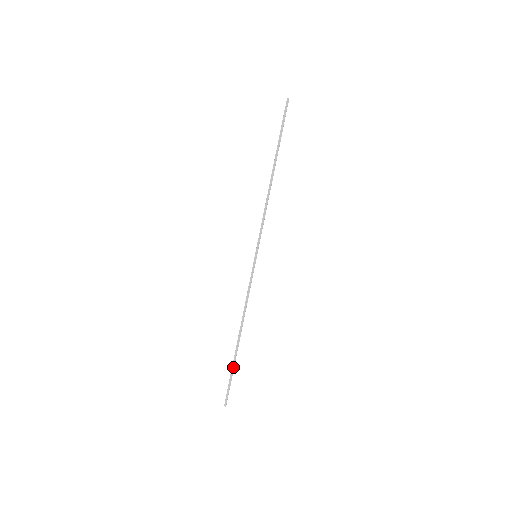
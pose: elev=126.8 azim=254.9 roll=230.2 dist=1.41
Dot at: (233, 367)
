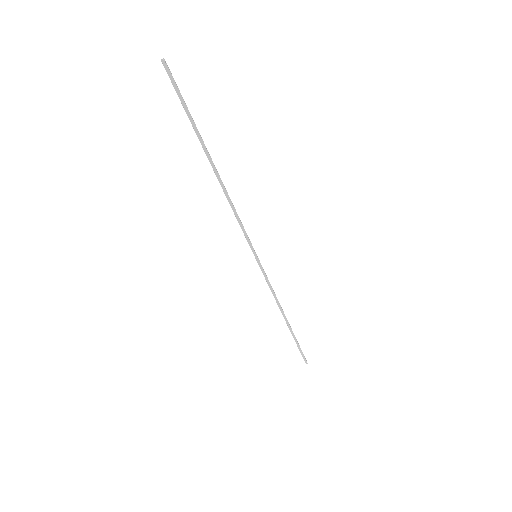
Dot at: (296, 341)
